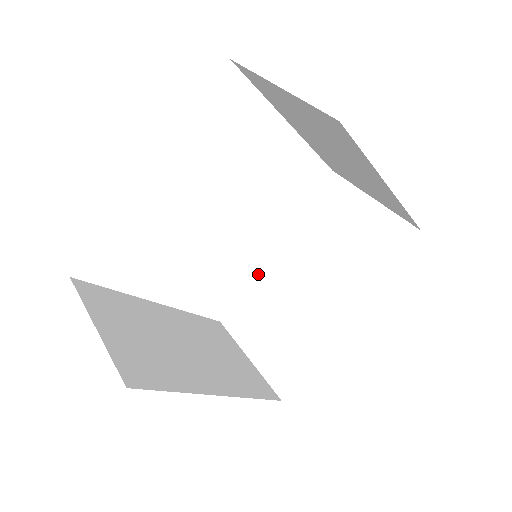
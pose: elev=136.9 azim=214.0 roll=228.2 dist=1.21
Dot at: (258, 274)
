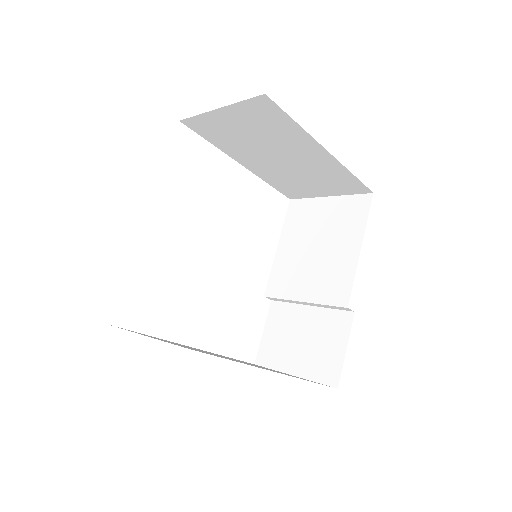
Dot at: (269, 307)
